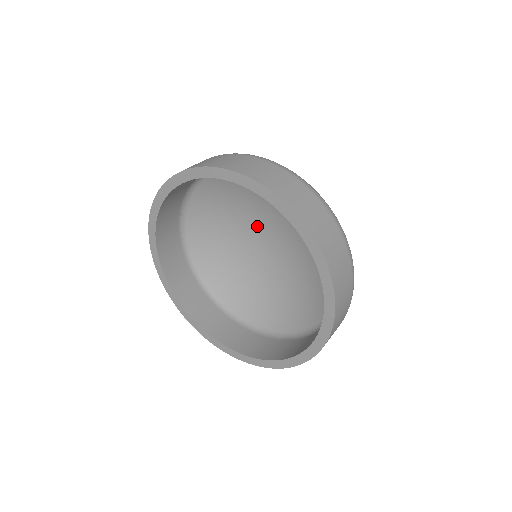
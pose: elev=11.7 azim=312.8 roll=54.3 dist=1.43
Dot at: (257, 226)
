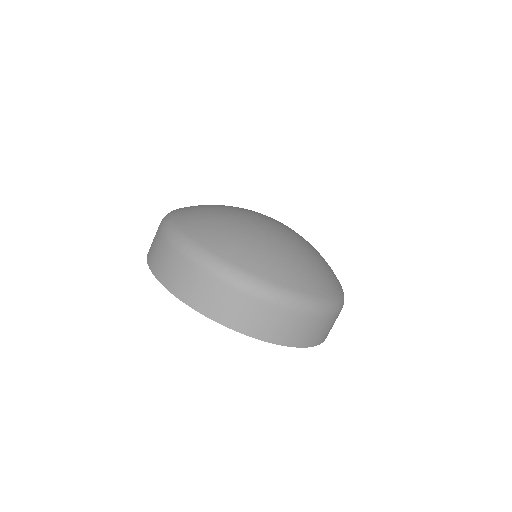
Dot at: occluded
